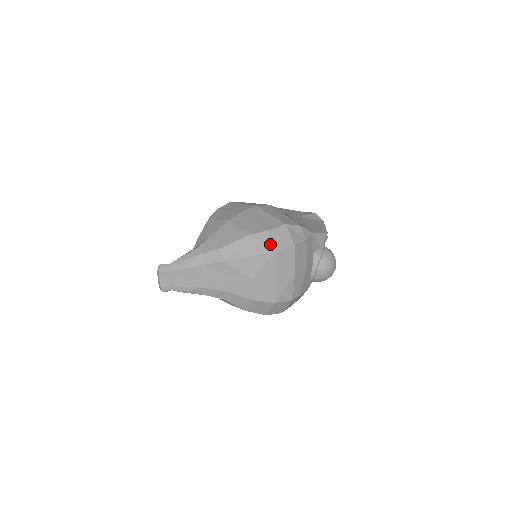
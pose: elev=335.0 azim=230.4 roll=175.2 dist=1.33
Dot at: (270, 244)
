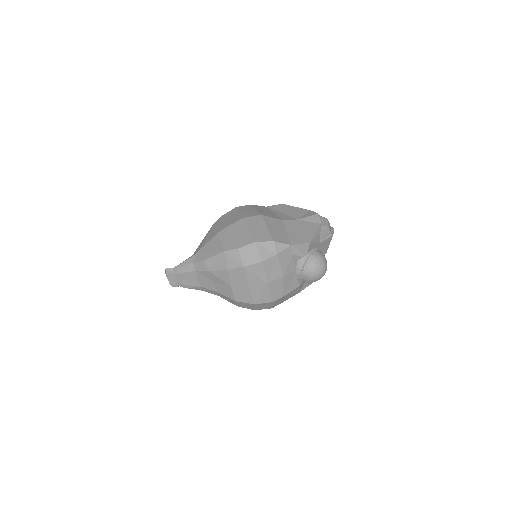
Dot at: (239, 260)
